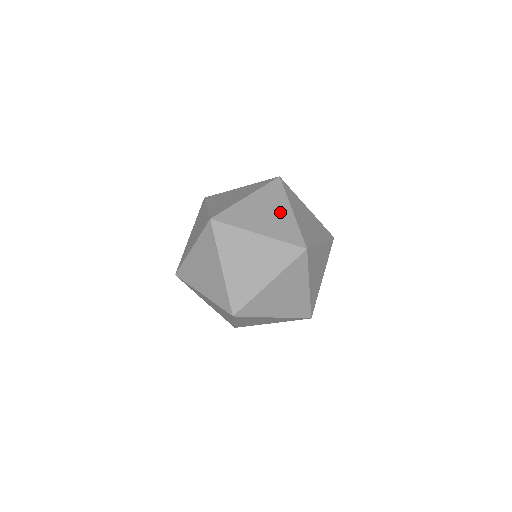
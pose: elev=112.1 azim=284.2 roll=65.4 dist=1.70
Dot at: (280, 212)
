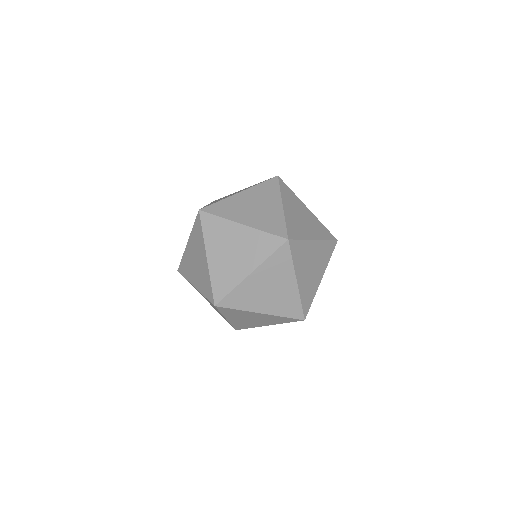
Dot at: (284, 286)
